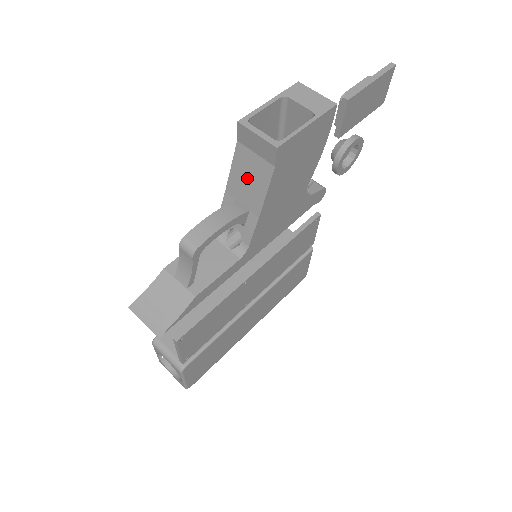
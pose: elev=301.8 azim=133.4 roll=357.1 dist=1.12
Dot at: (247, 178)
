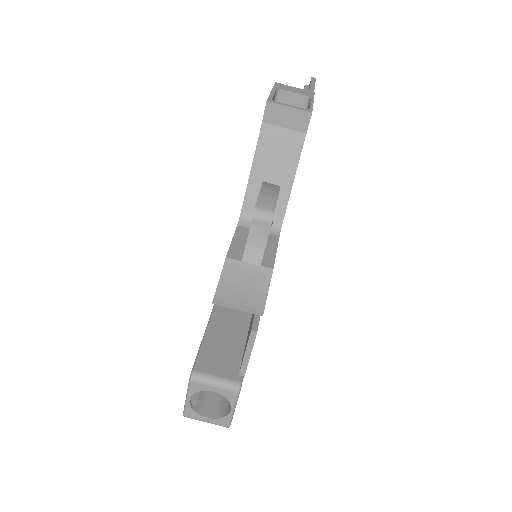
Dot at: (276, 154)
